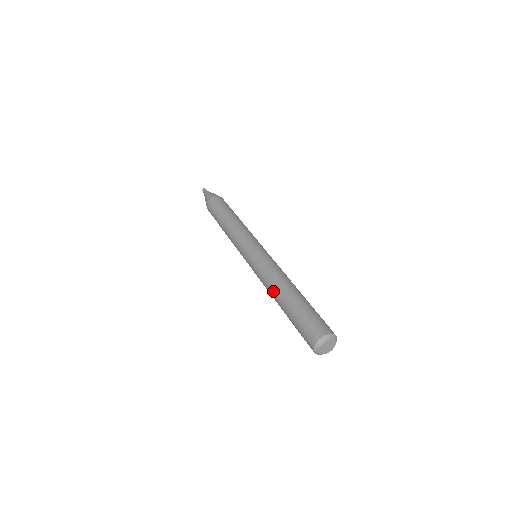
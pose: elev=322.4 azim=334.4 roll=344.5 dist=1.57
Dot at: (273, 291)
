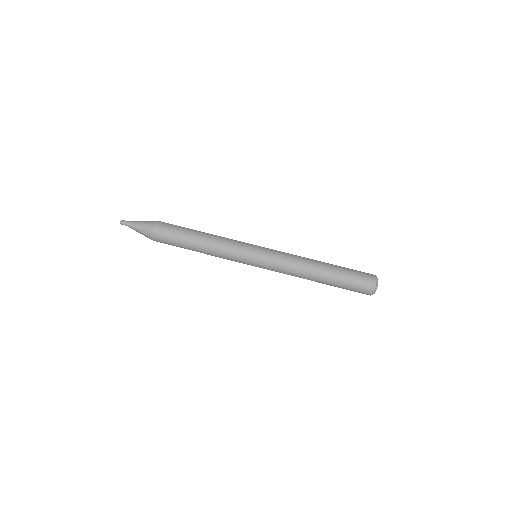
Dot at: occluded
